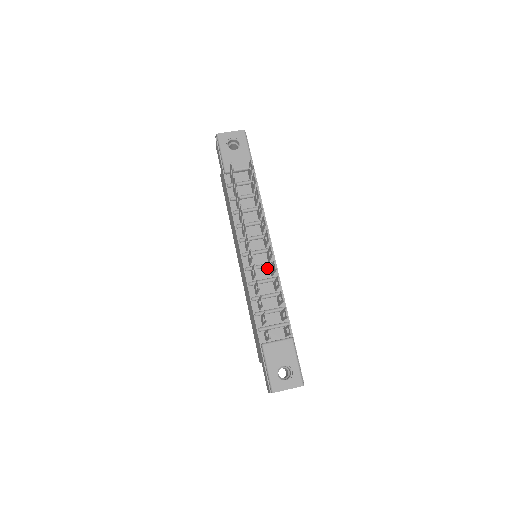
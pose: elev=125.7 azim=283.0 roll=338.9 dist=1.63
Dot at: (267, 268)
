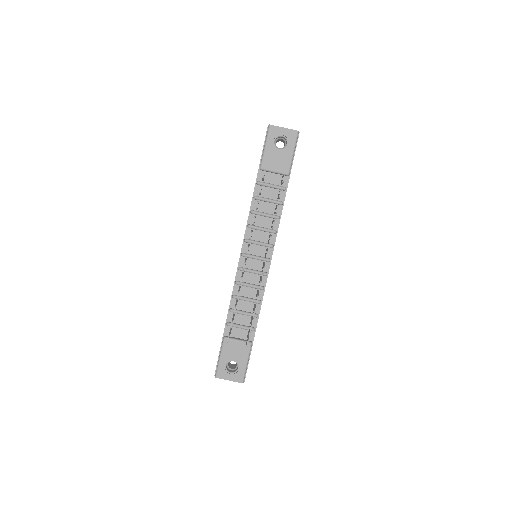
Dot at: (258, 275)
